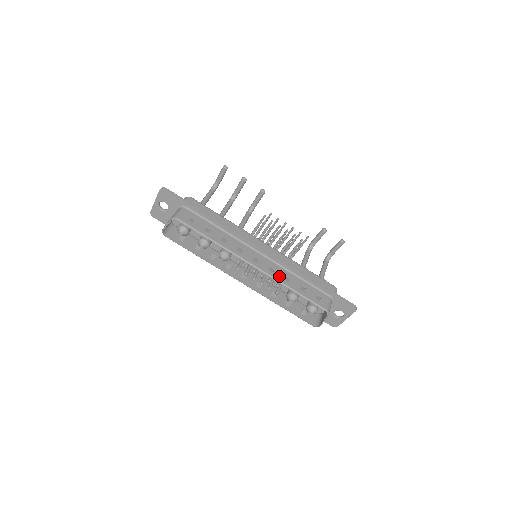
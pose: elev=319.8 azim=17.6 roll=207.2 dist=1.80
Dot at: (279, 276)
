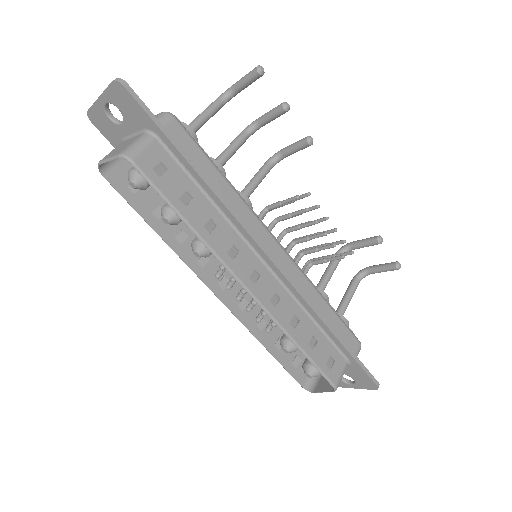
Dot at: (283, 315)
